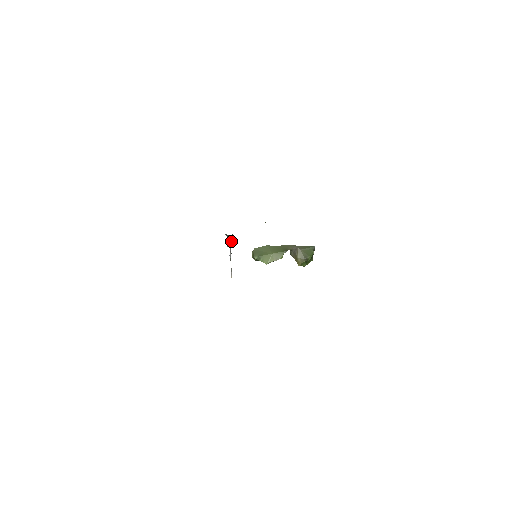
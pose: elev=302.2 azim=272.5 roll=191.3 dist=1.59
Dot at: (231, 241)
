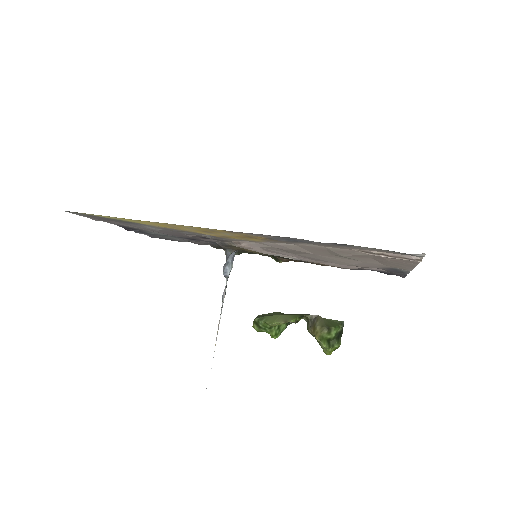
Dot at: (230, 264)
